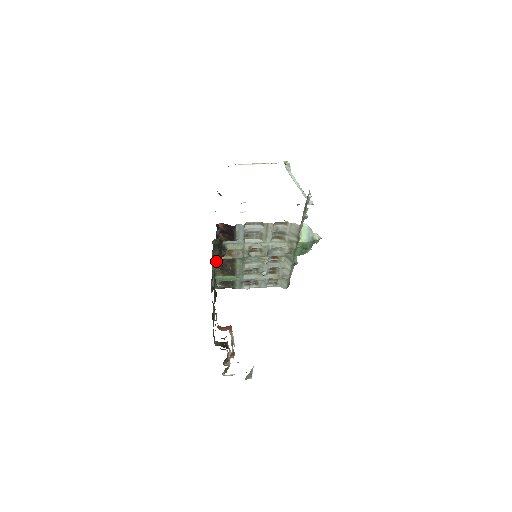
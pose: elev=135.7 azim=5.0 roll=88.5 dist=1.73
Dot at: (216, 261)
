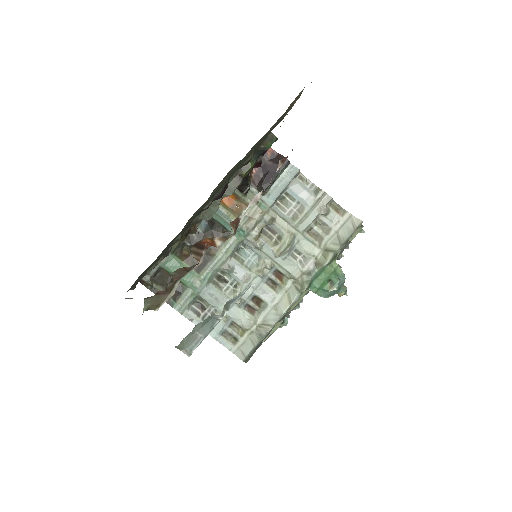
Dot at: (233, 183)
